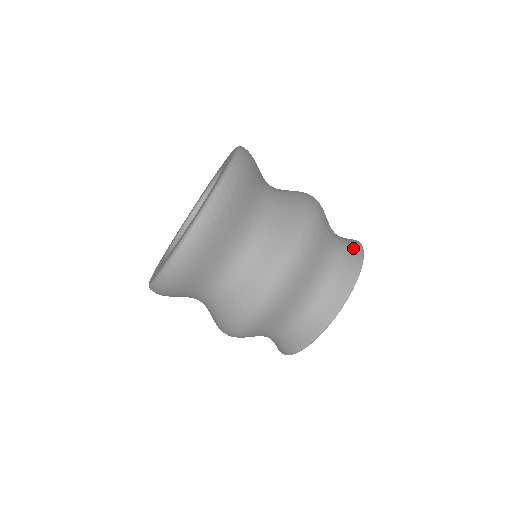
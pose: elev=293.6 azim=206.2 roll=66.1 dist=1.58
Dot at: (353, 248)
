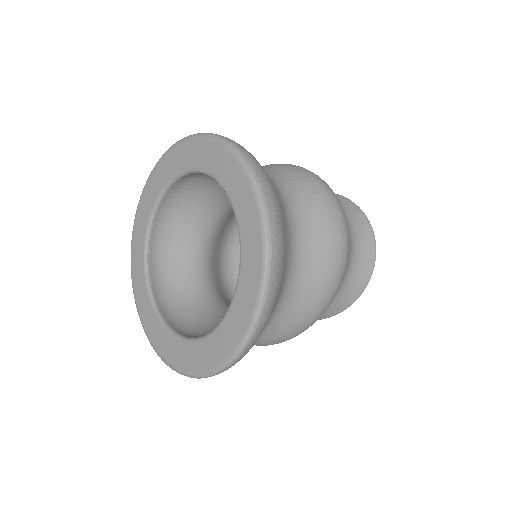
Dot at: (367, 253)
